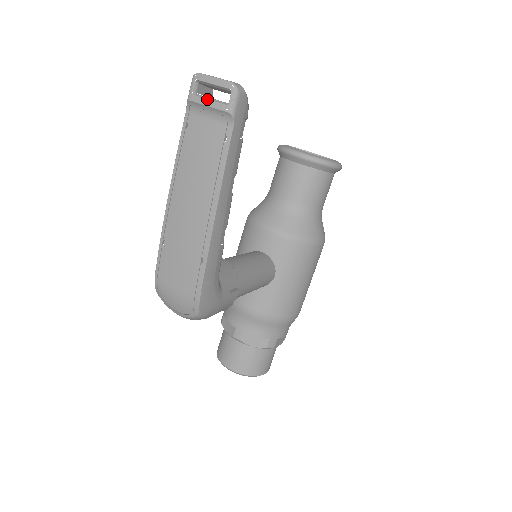
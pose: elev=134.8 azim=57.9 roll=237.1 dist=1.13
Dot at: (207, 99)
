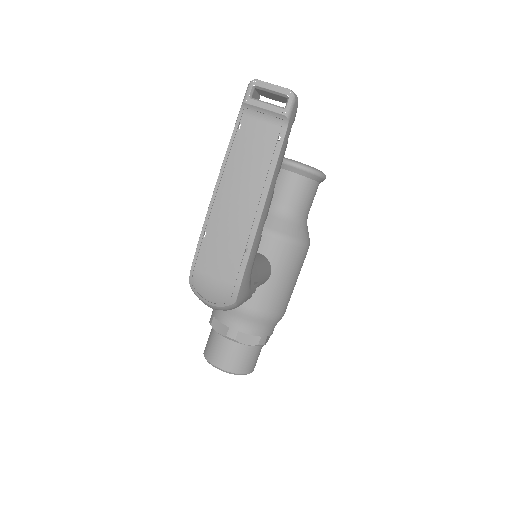
Dot at: (264, 103)
